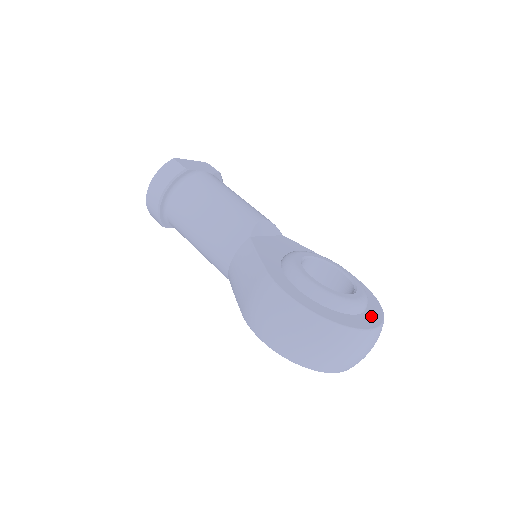
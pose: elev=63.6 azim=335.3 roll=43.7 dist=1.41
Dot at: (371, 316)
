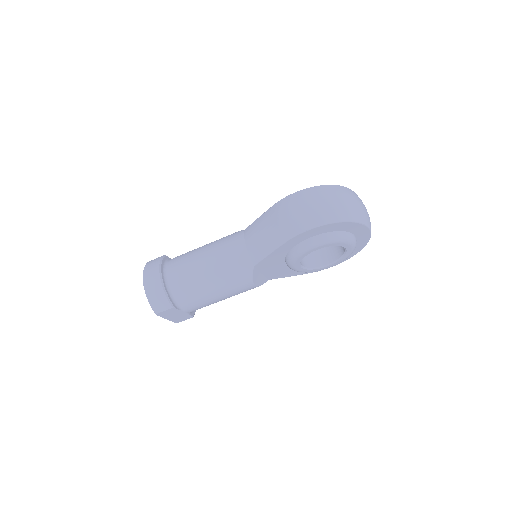
Dot at: occluded
